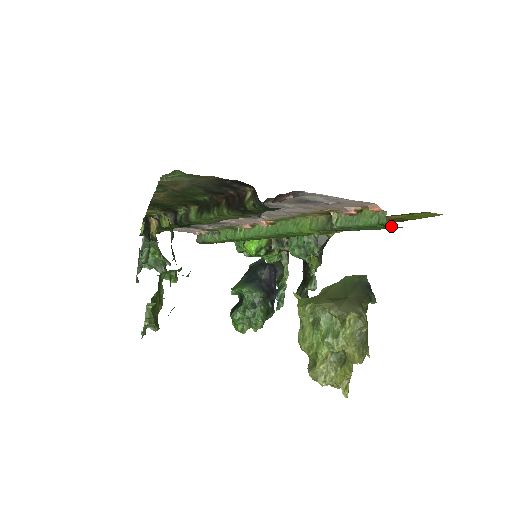
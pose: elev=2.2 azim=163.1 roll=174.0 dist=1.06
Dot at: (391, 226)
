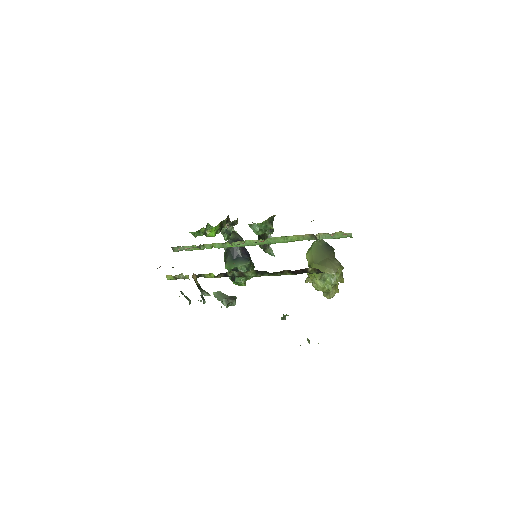
Dot at: occluded
